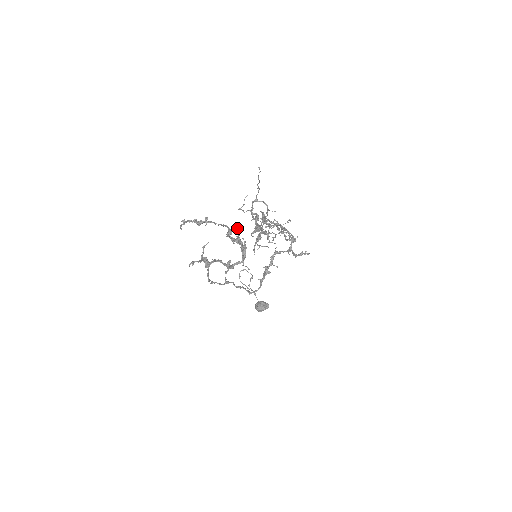
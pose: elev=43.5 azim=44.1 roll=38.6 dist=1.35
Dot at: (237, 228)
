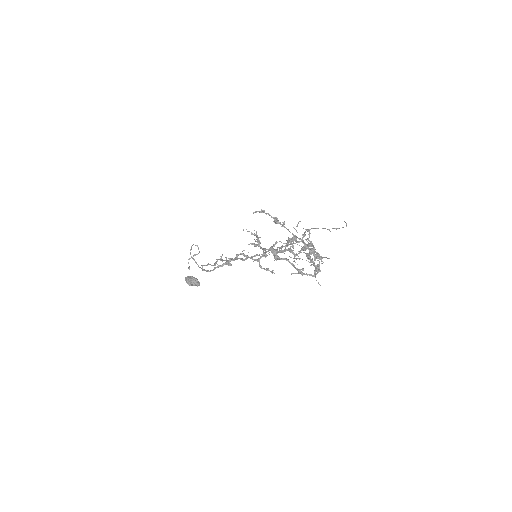
Dot at: (313, 249)
